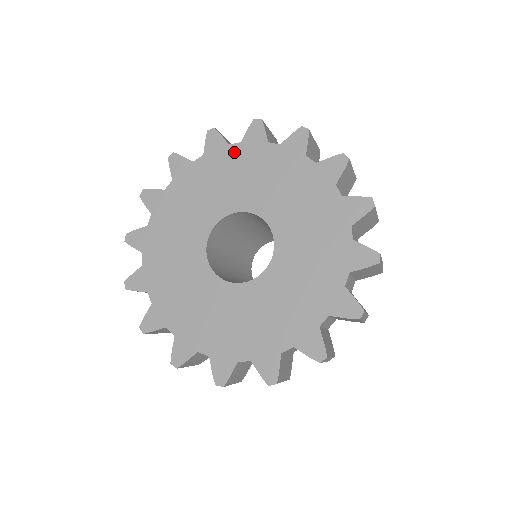
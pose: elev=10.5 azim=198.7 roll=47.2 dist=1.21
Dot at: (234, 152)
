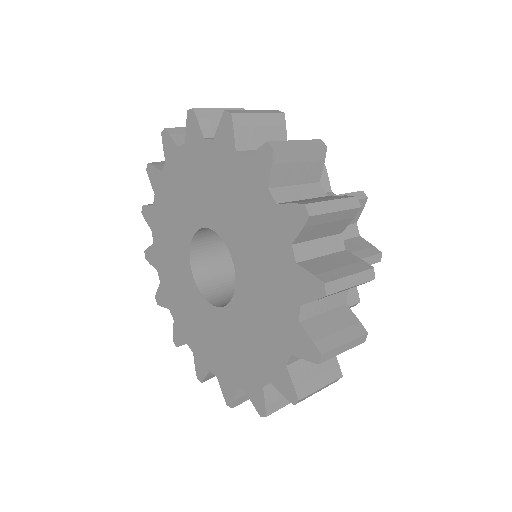
Dot at: (237, 166)
